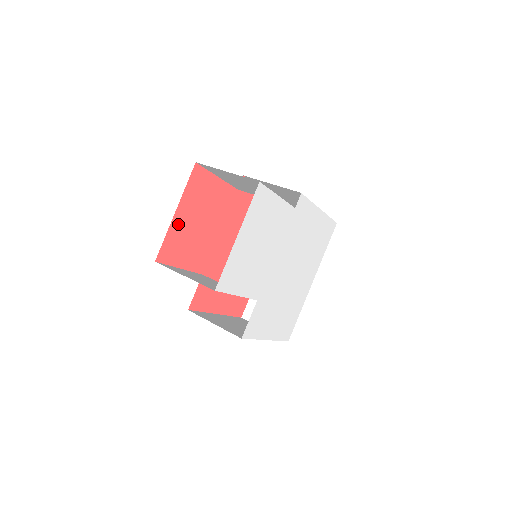
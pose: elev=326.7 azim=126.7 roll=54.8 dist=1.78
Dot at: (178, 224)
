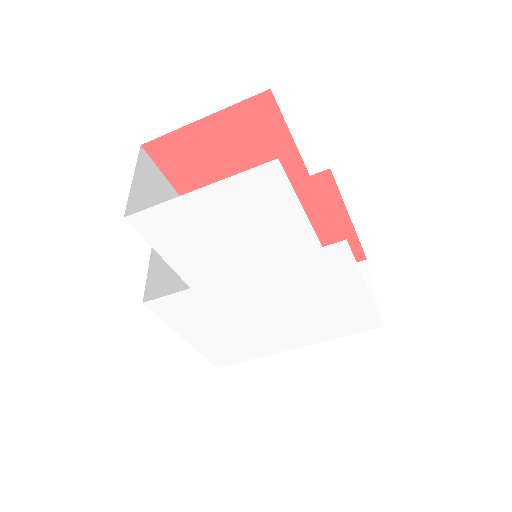
Dot at: (198, 135)
